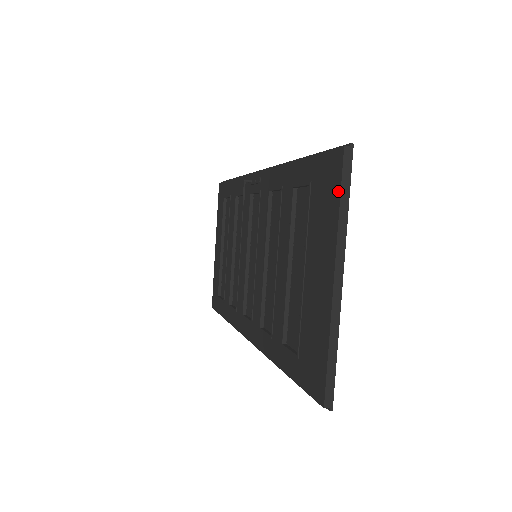
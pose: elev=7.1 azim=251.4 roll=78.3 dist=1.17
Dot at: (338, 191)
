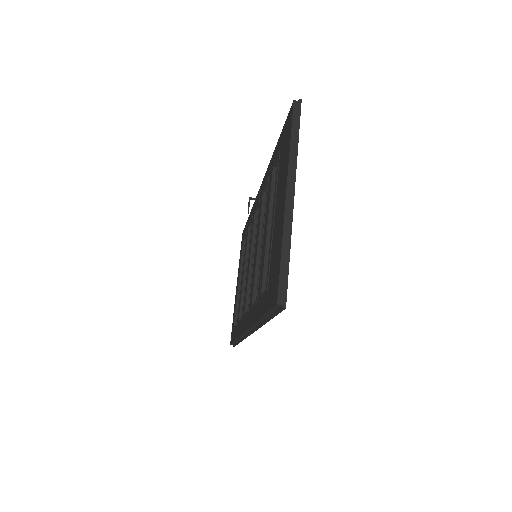
Dot at: (290, 132)
